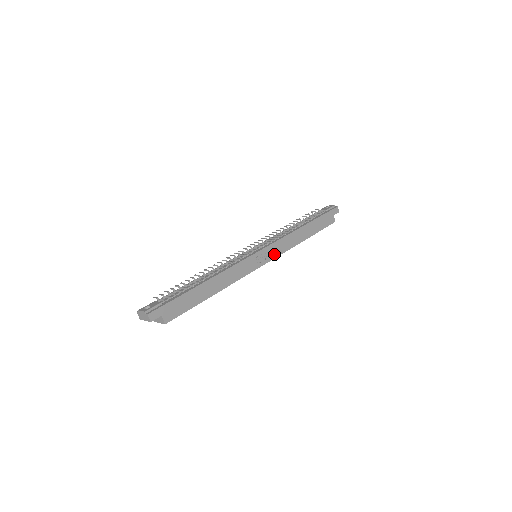
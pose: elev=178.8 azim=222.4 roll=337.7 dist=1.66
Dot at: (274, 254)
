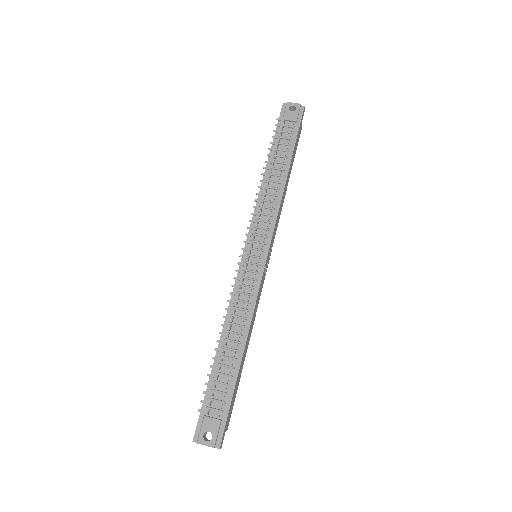
Dot at: (273, 241)
